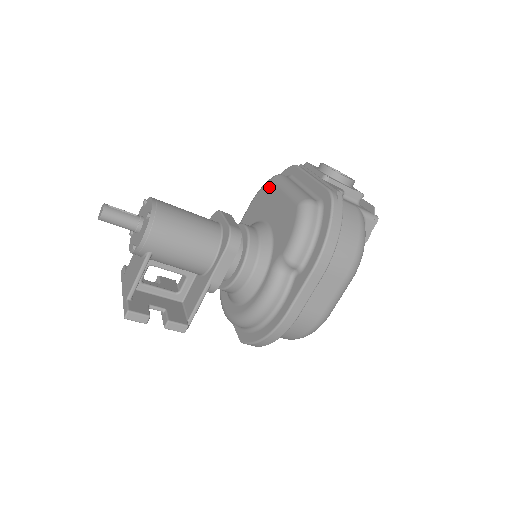
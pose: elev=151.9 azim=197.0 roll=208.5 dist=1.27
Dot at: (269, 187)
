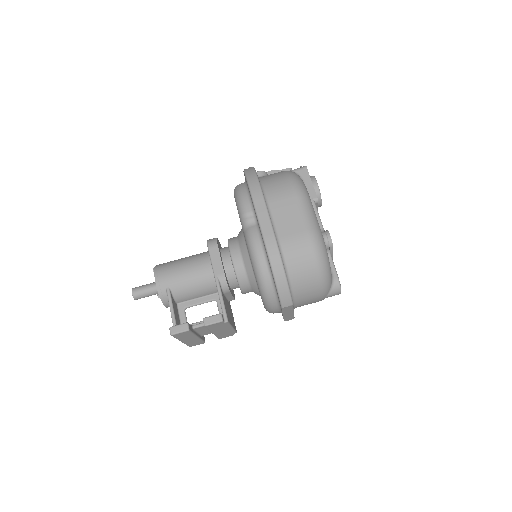
Dot at: occluded
